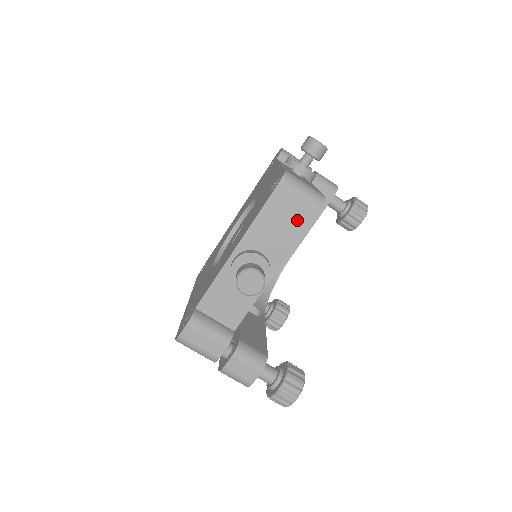
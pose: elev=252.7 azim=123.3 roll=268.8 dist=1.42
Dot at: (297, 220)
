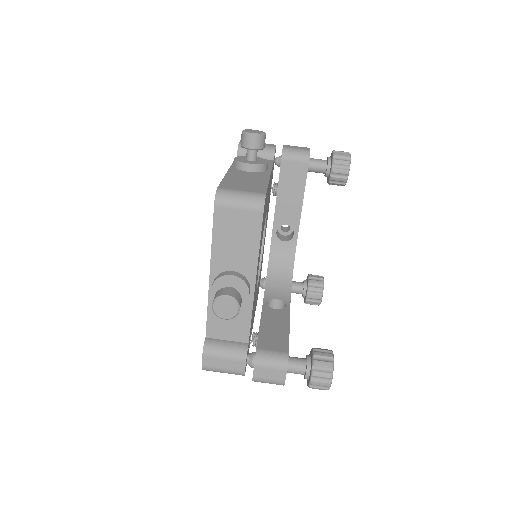
Dot at: (248, 229)
